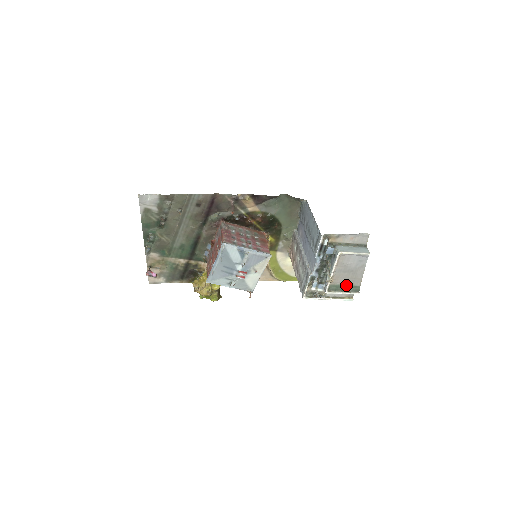
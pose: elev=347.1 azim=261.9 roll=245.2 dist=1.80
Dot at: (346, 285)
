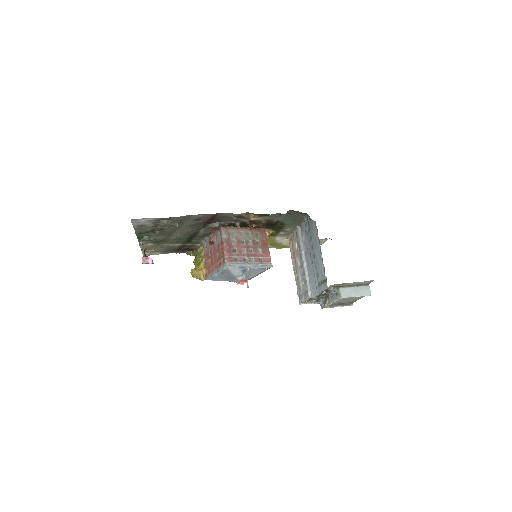
Dot at: (342, 303)
